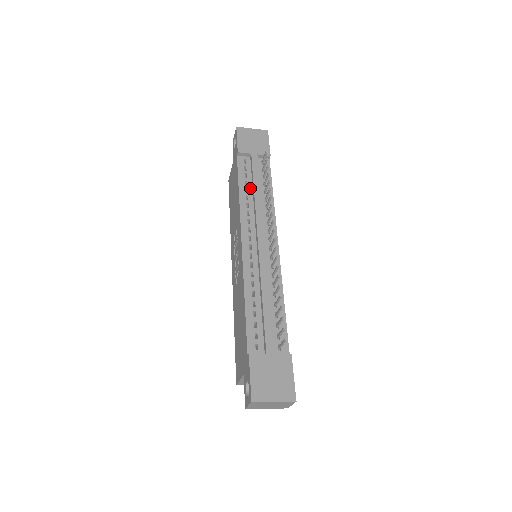
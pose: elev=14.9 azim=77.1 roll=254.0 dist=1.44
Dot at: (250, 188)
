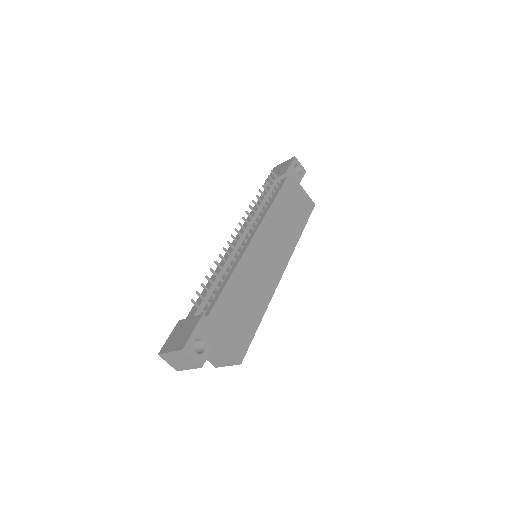
Dot at: occluded
